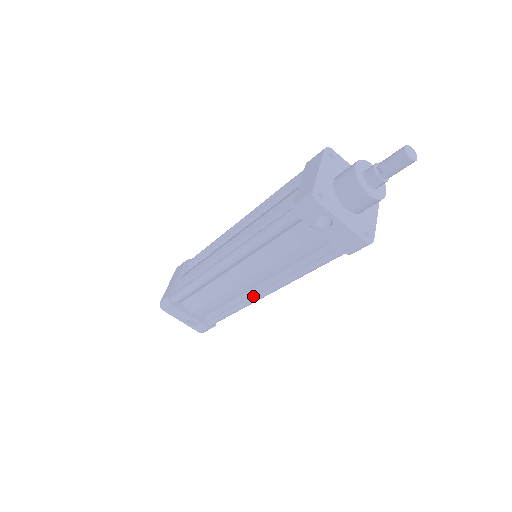
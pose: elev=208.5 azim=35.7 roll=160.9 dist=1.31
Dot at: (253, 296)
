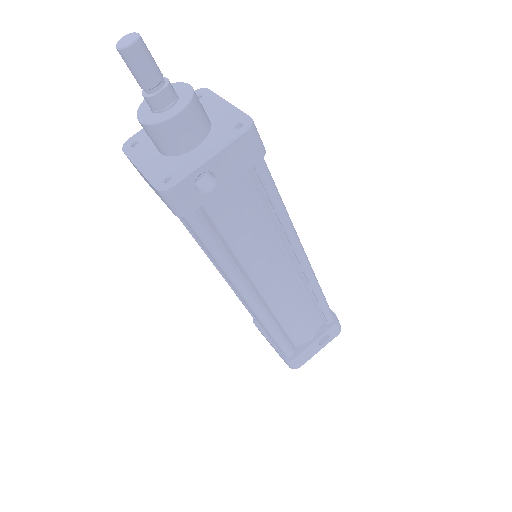
Dot at: (304, 273)
